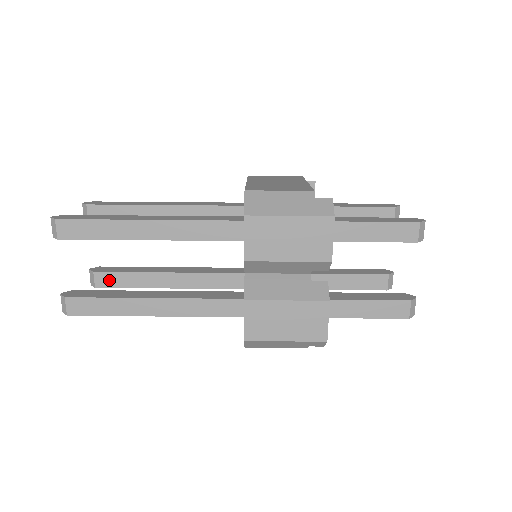
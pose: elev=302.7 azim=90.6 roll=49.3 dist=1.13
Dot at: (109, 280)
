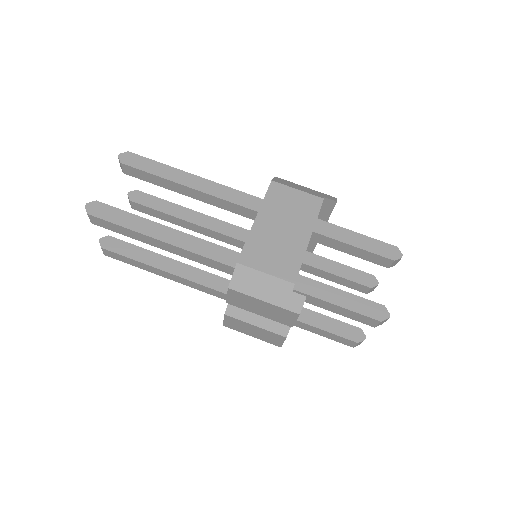
Dot at: (143, 209)
